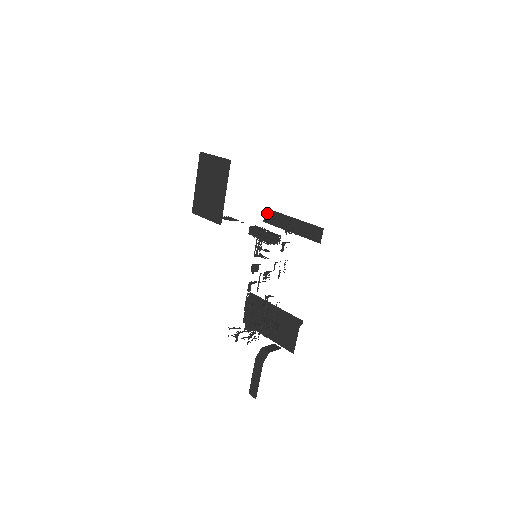
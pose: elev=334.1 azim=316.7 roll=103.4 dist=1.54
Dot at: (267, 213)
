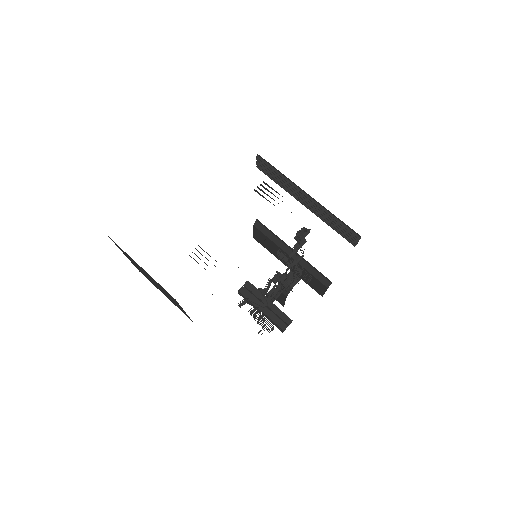
Dot at: (261, 164)
